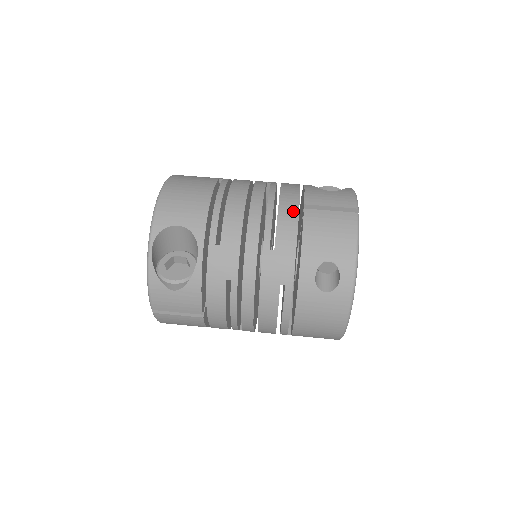
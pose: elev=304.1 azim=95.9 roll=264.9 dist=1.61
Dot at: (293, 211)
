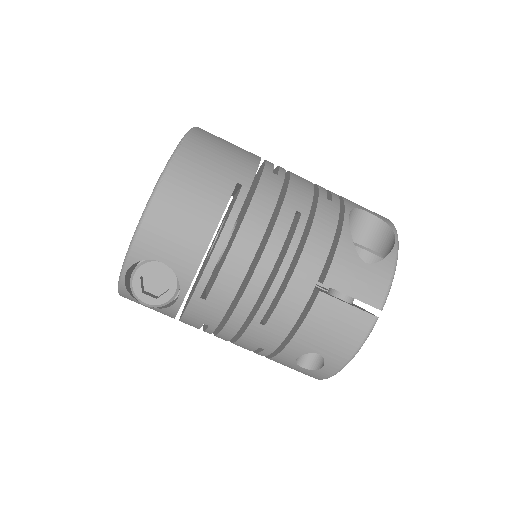
Dot at: (305, 291)
